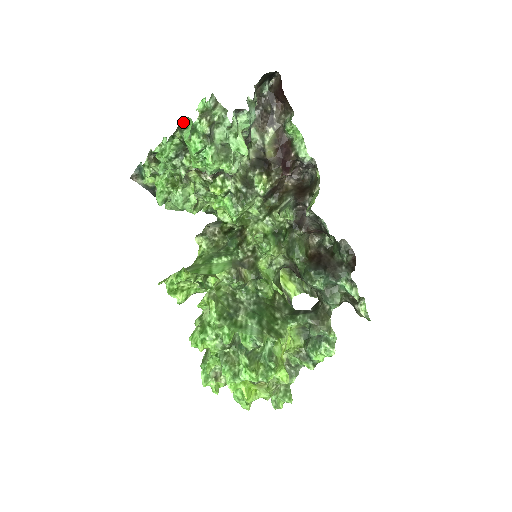
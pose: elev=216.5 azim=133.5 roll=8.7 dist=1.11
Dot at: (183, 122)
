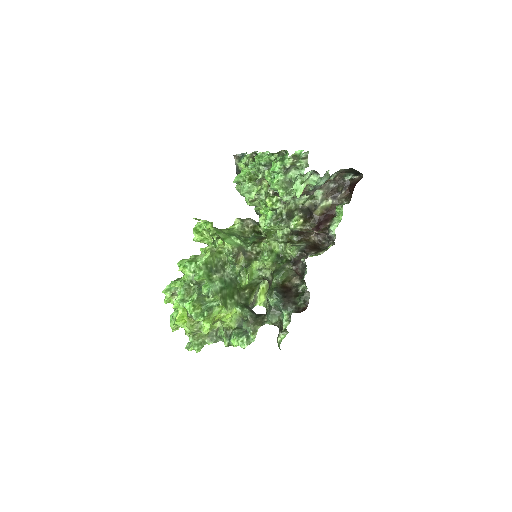
Dot at: (284, 152)
